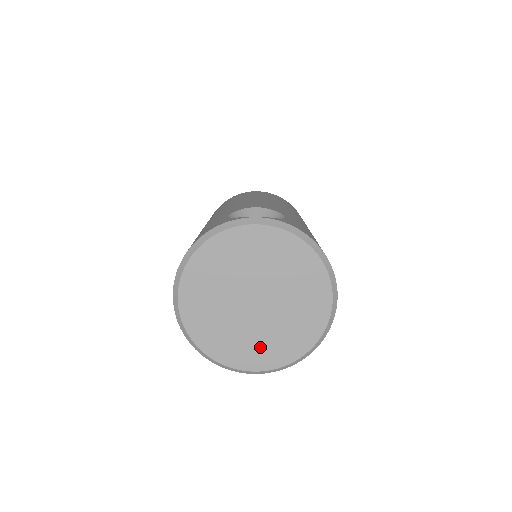
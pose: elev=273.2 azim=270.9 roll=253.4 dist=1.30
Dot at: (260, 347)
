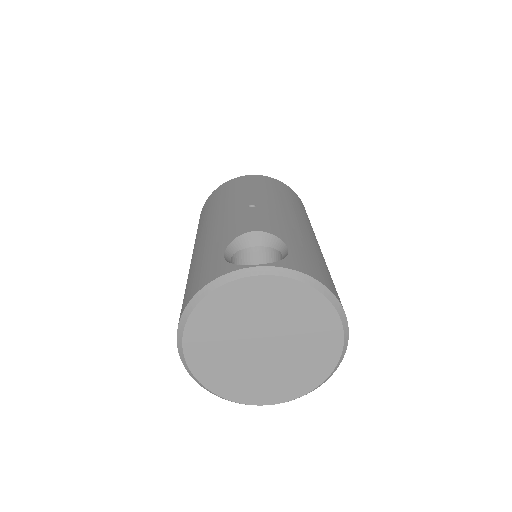
Dot at: (272, 384)
